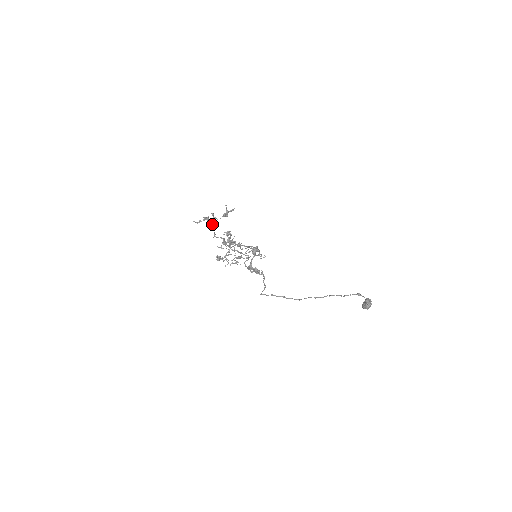
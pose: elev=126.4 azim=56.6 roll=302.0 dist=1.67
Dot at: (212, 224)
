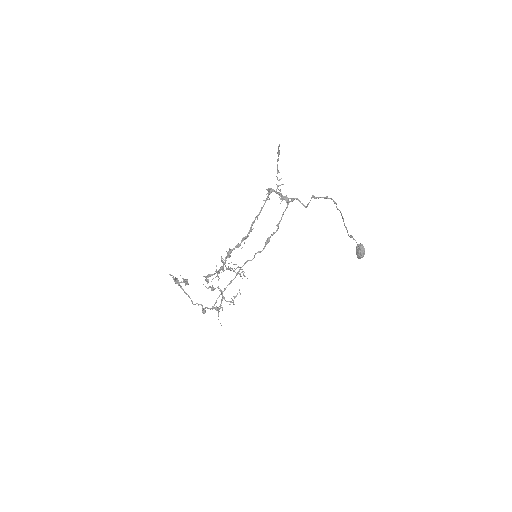
Dot at: (182, 289)
